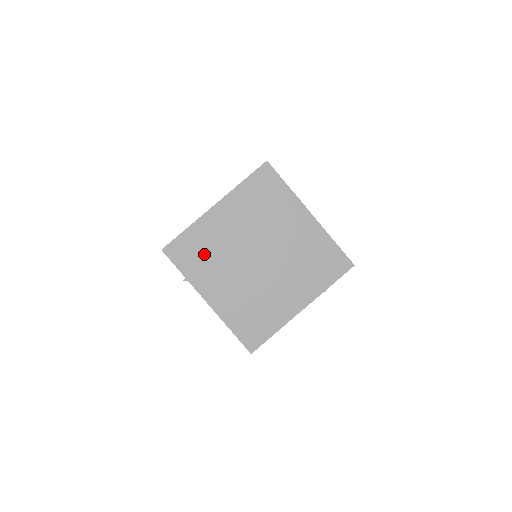
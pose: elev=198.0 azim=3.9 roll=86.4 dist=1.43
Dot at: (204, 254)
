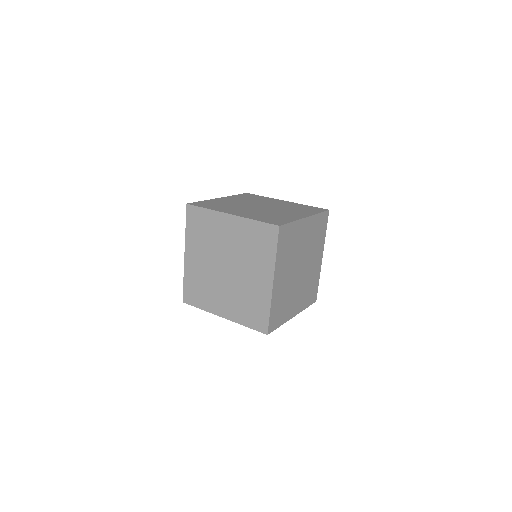
Dot at: (282, 305)
